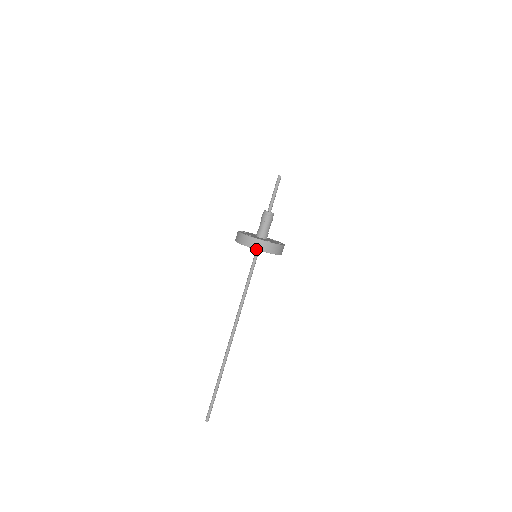
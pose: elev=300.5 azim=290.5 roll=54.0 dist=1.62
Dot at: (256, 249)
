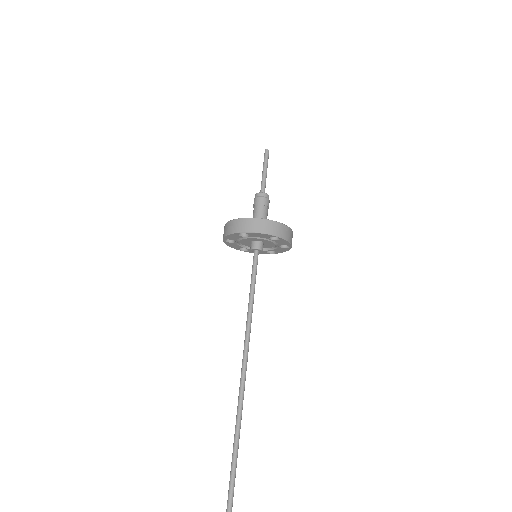
Dot at: (263, 233)
